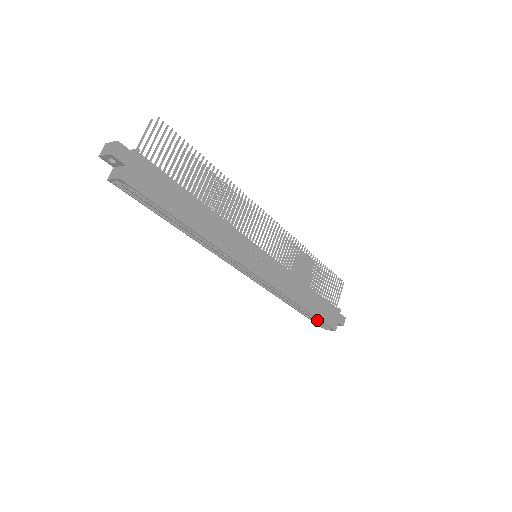
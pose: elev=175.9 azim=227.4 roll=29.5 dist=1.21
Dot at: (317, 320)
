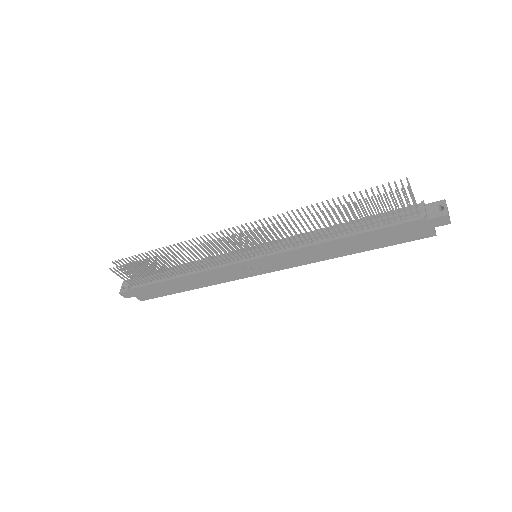
Dot at: occluded
